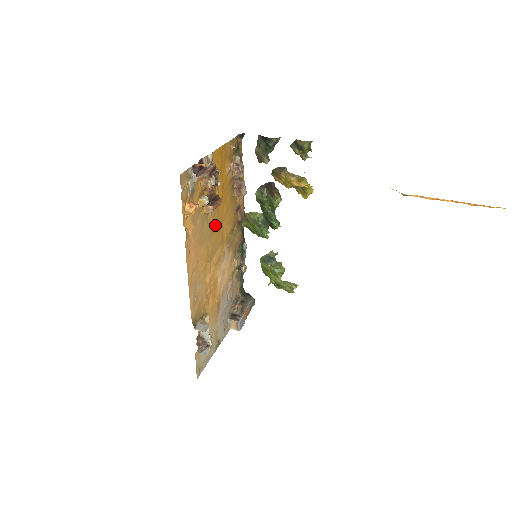
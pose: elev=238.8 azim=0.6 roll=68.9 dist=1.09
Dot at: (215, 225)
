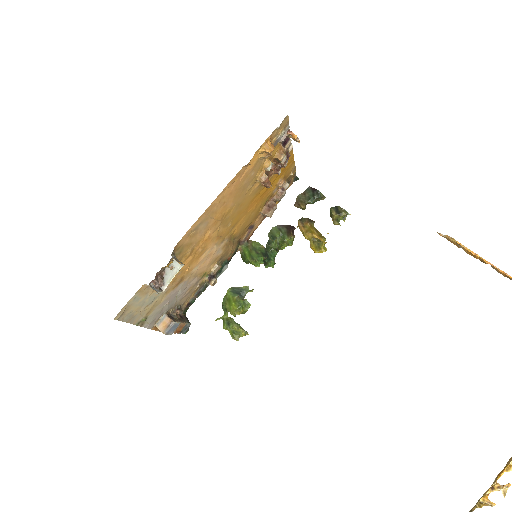
Dot at: (245, 204)
